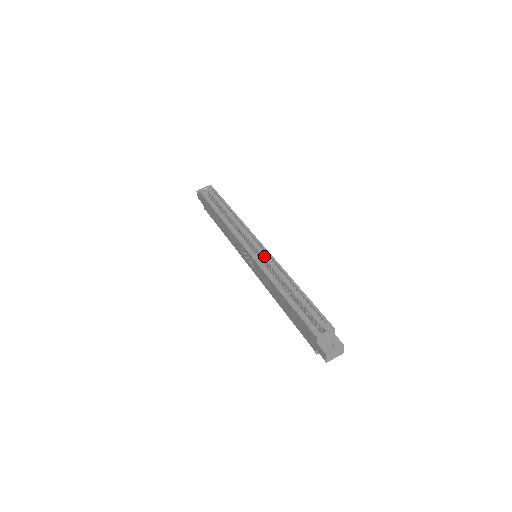
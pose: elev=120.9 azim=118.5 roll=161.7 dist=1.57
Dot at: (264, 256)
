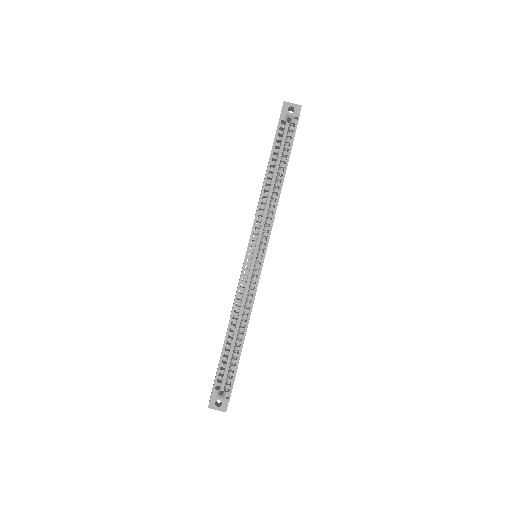
Dot at: (253, 277)
